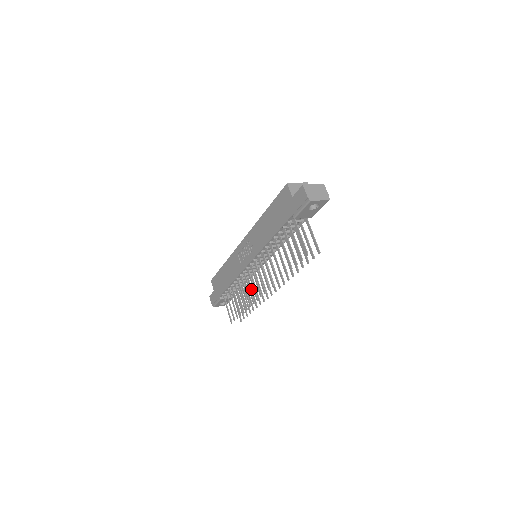
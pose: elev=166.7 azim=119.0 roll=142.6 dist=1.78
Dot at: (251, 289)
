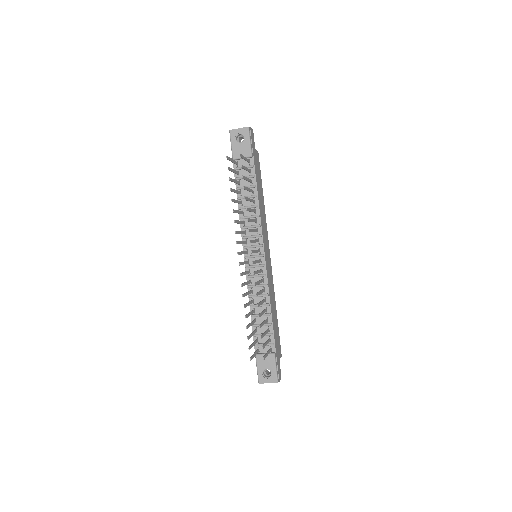
Dot at: (262, 301)
